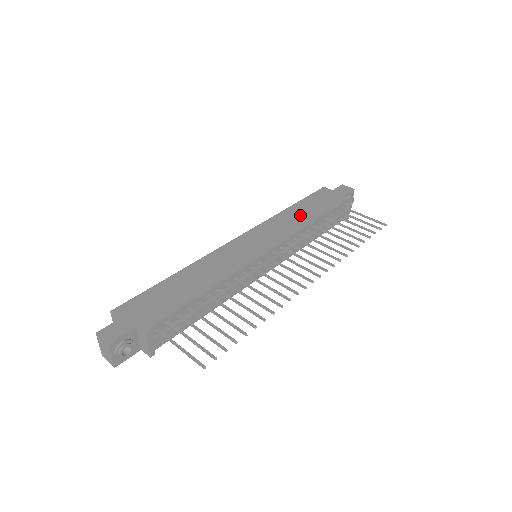
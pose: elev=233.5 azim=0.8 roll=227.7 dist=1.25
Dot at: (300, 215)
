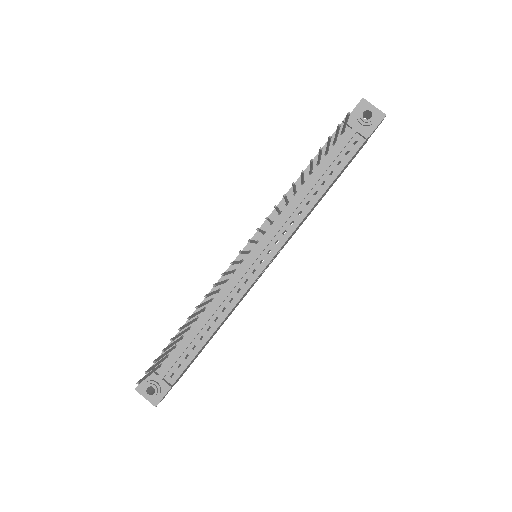
Dot at: occluded
